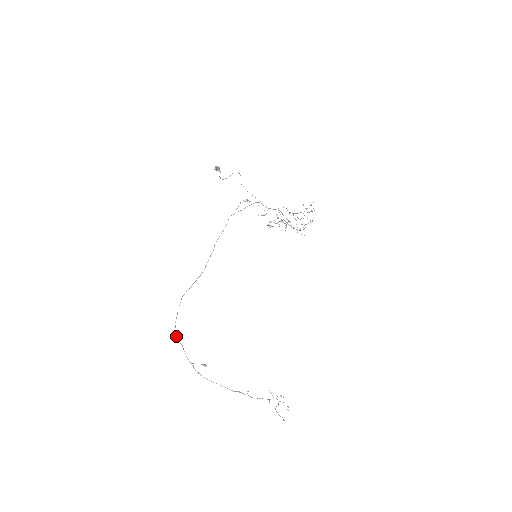
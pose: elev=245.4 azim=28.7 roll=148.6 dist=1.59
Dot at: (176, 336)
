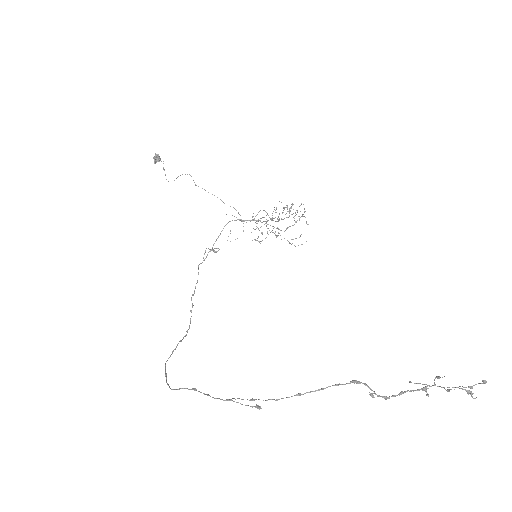
Dot at: (176, 389)
